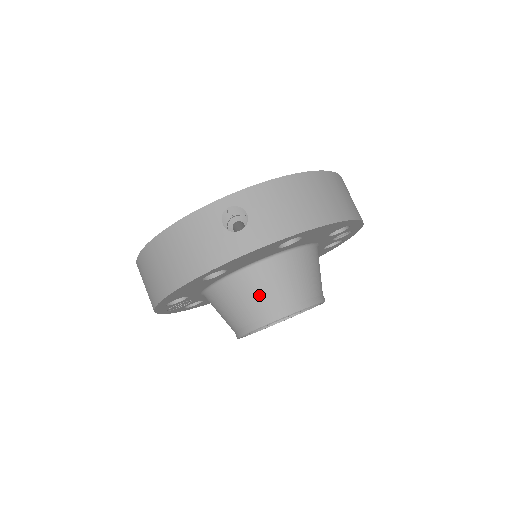
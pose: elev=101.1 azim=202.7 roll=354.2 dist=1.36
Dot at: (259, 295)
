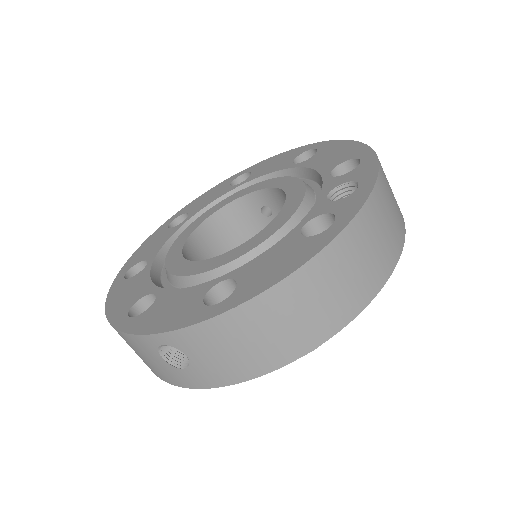
Dot at: occluded
